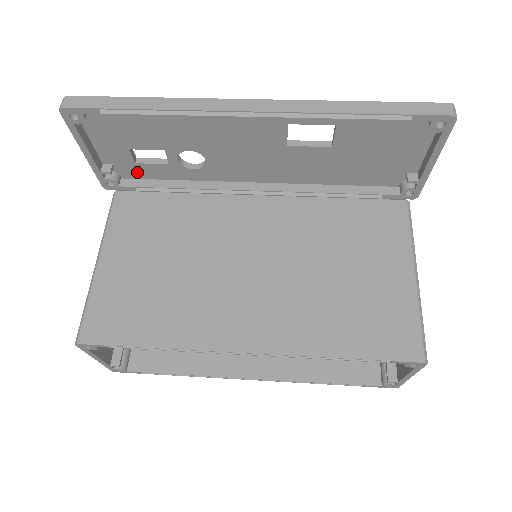
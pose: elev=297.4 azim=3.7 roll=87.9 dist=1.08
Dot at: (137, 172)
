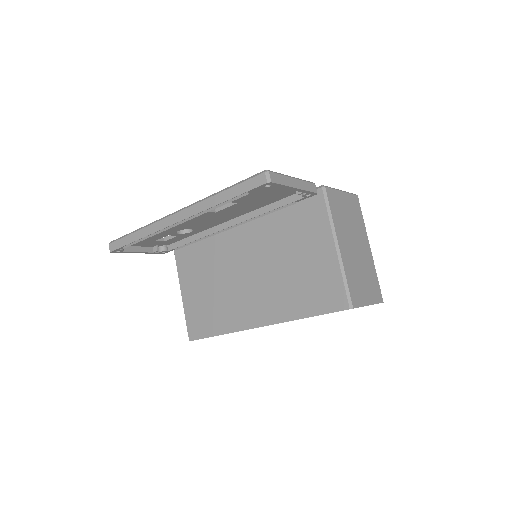
Dot at: (170, 242)
